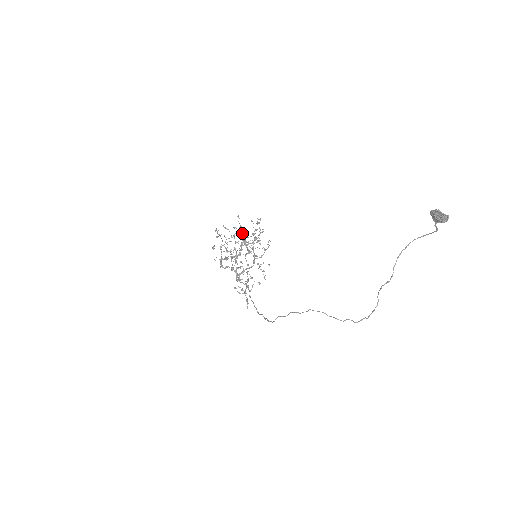
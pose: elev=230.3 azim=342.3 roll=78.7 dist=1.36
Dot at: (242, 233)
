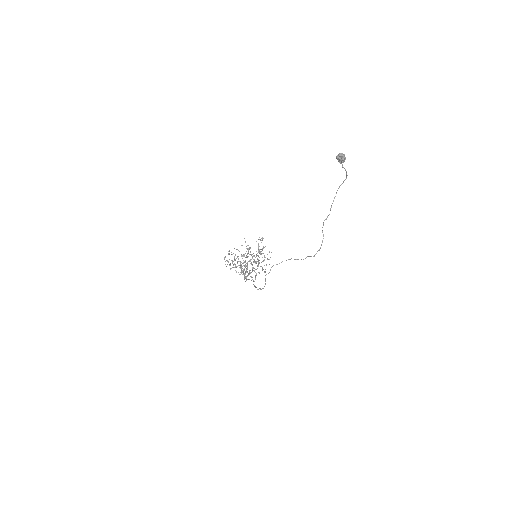
Dot at: occluded
